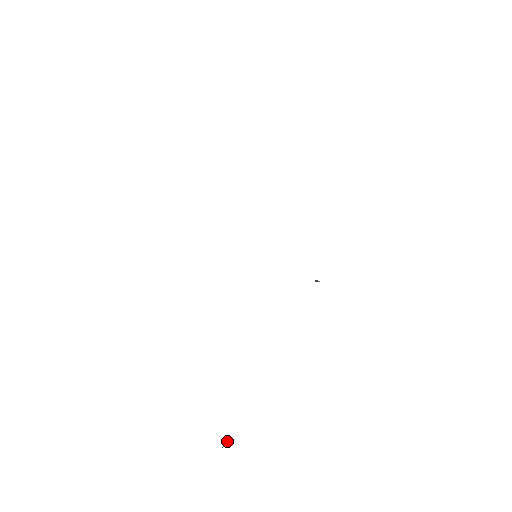
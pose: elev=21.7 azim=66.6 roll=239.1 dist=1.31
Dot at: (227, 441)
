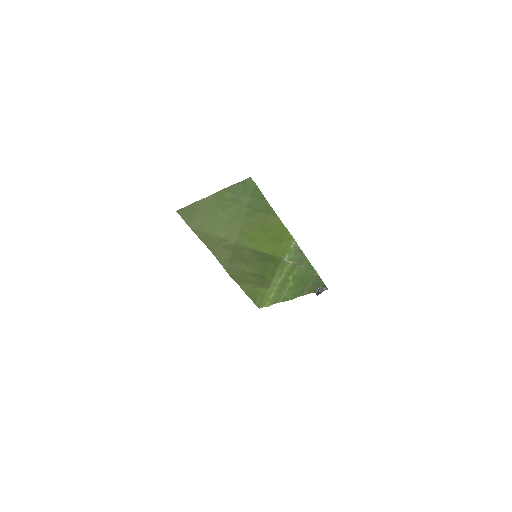
Dot at: out of frame
